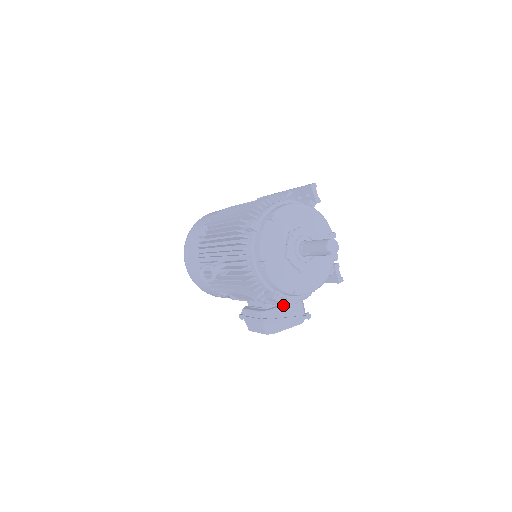
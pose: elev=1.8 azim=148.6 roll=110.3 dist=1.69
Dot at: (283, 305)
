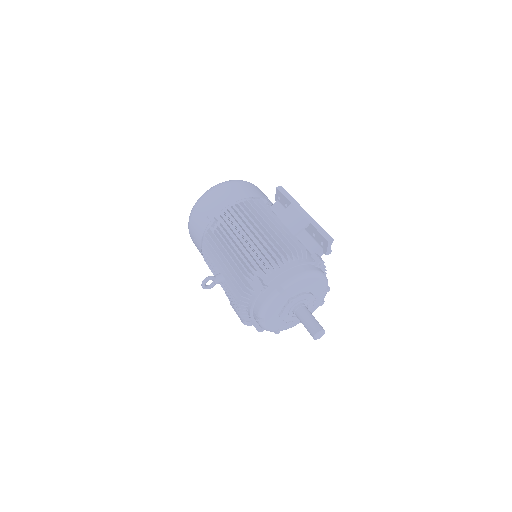
Dot at: occluded
